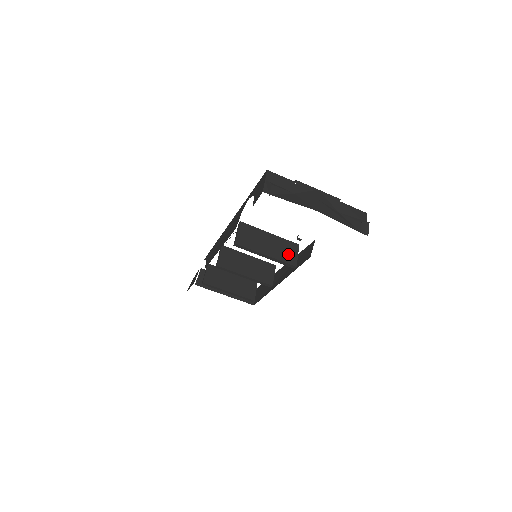
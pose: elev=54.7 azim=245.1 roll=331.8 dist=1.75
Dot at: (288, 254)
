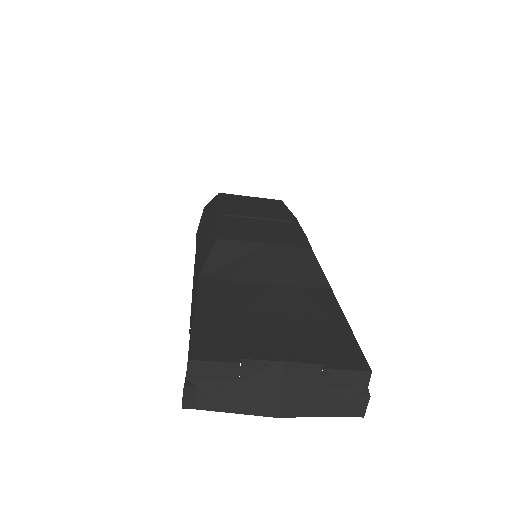
Dot at: occluded
